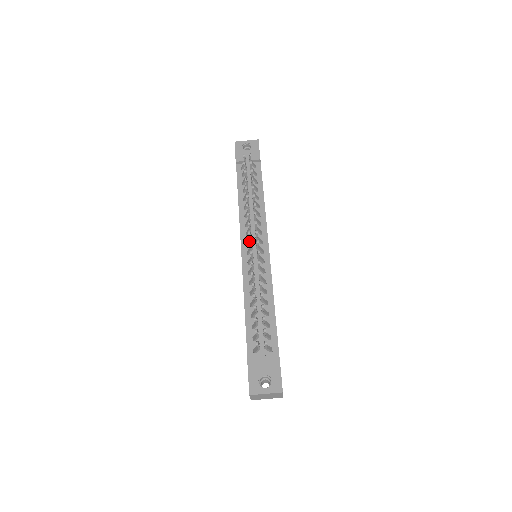
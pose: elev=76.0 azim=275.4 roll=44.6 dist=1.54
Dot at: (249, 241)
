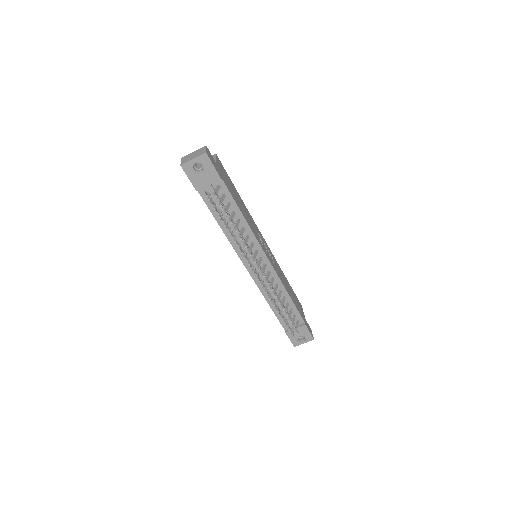
Dot at: occluded
